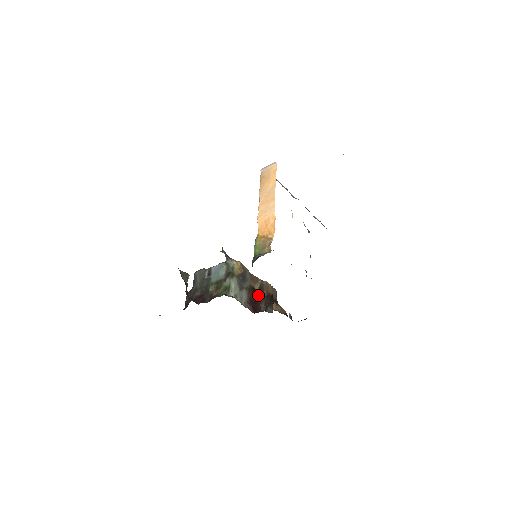
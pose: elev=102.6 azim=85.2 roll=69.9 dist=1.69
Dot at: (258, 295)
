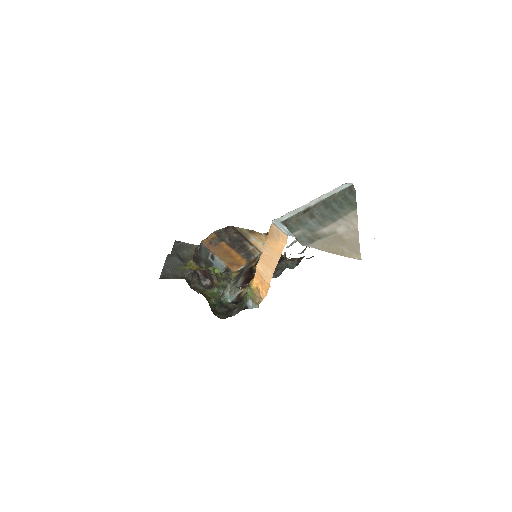
Dot at: (254, 270)
